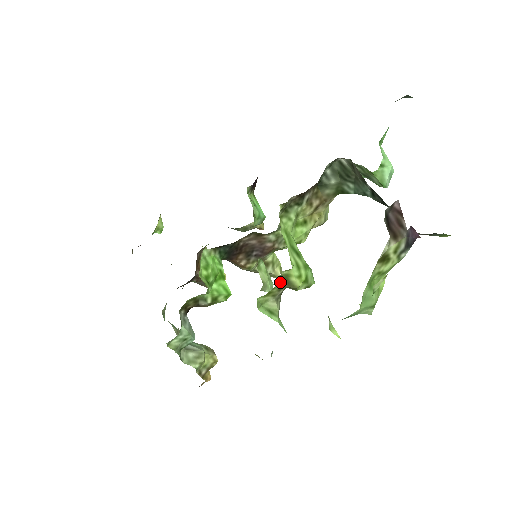
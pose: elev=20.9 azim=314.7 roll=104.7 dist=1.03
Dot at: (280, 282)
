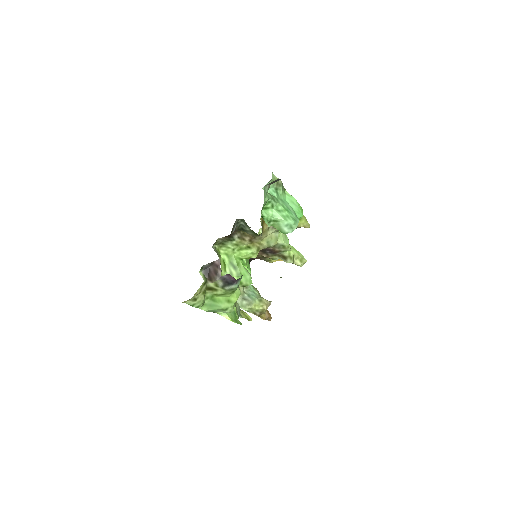
Dot at: occluded
